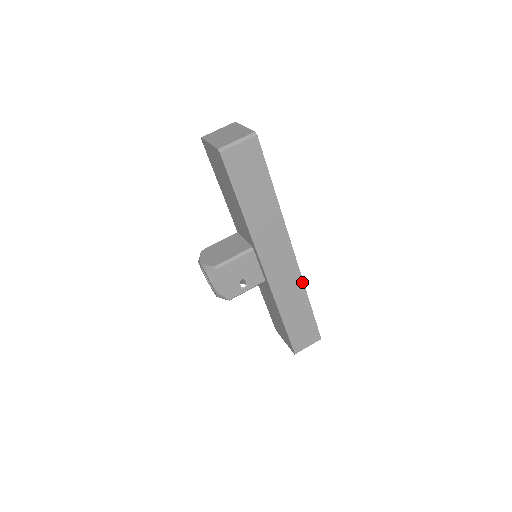
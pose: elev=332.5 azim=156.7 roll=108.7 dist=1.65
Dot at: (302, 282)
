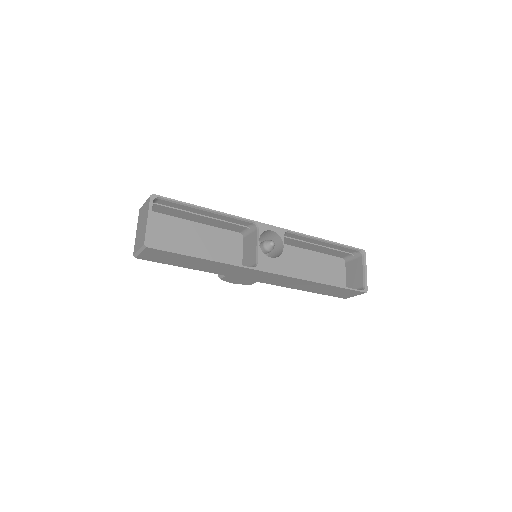
Dot at: (301, 279)
